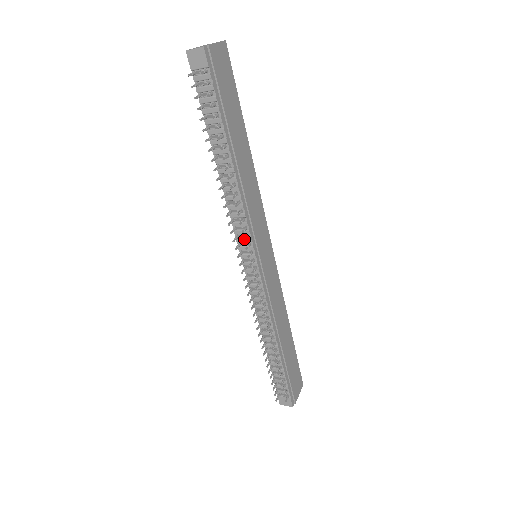
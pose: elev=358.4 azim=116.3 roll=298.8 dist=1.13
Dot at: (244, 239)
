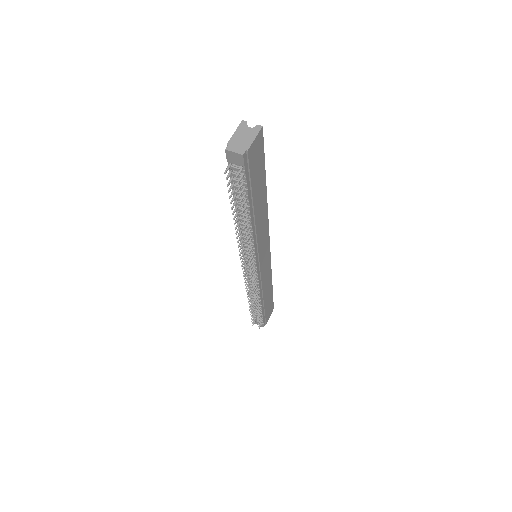
Dot at: (250, 260)
